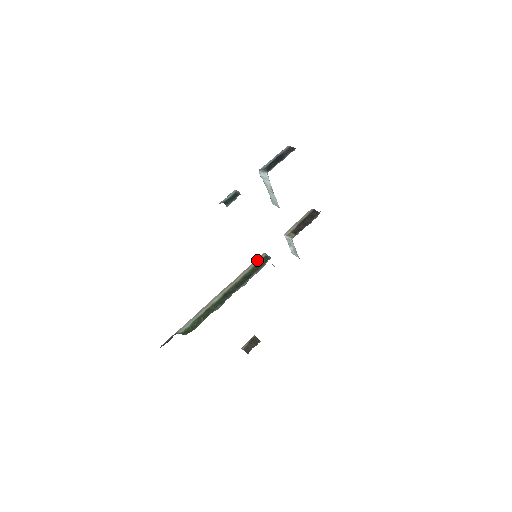
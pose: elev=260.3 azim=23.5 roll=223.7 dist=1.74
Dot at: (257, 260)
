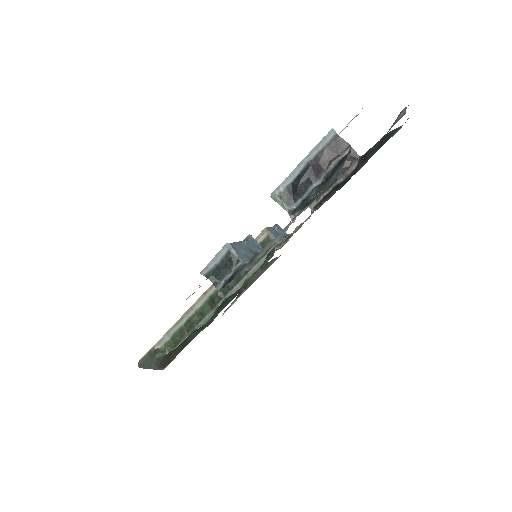
Dot at: occluded
